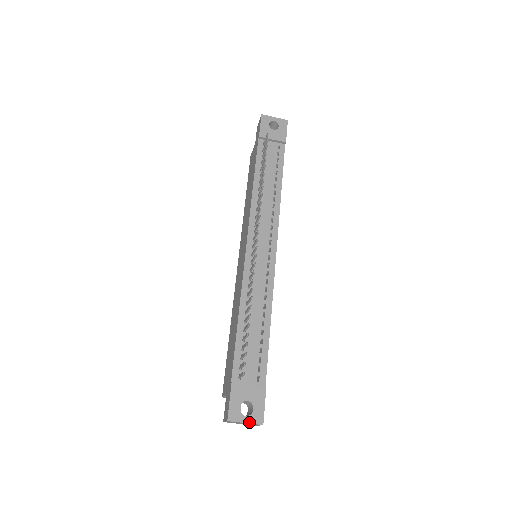
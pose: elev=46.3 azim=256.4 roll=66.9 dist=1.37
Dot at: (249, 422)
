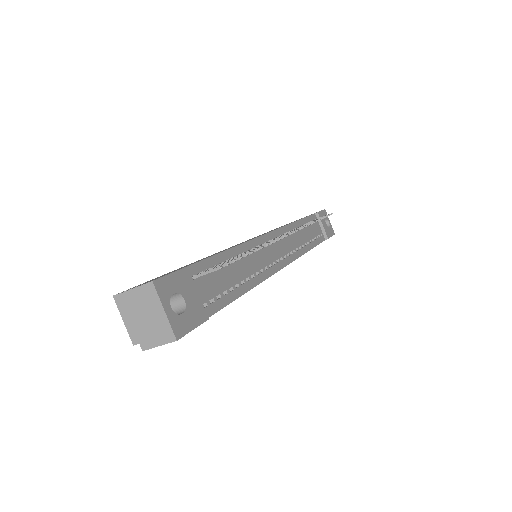
Dot at: (169, 316)
